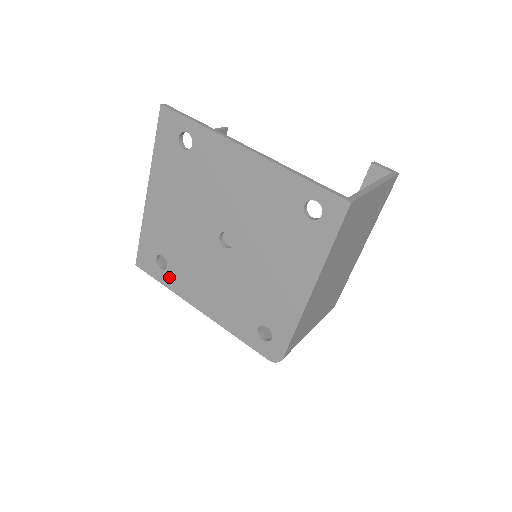
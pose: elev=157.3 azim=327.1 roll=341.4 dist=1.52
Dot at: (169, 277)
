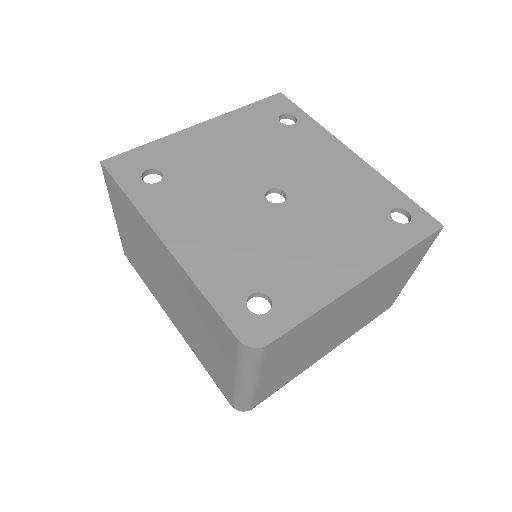
Dot at: (148, 192)
